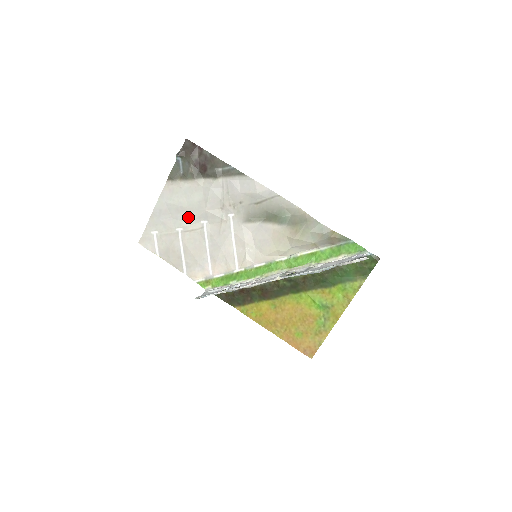
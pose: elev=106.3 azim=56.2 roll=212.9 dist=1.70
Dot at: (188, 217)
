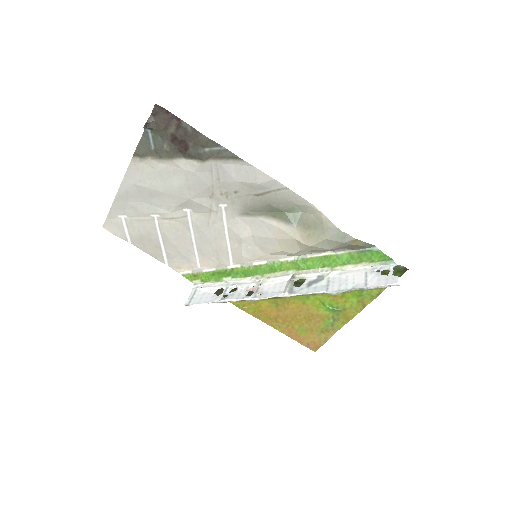
Dot at: (166, 203)
